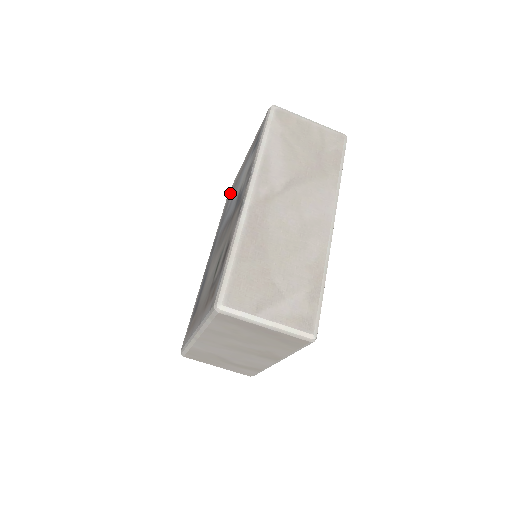
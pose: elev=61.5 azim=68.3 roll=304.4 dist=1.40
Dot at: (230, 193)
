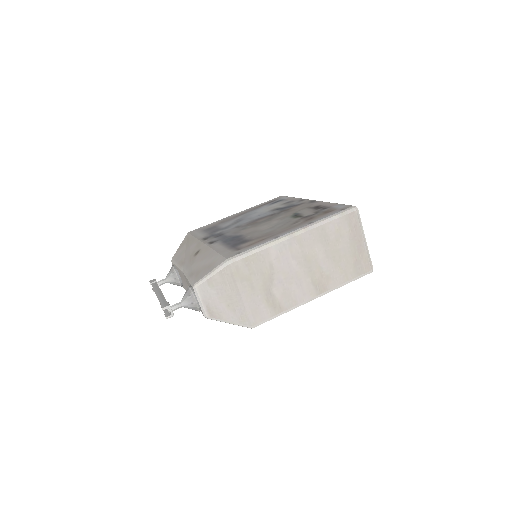
Dot at: (209, 226)
